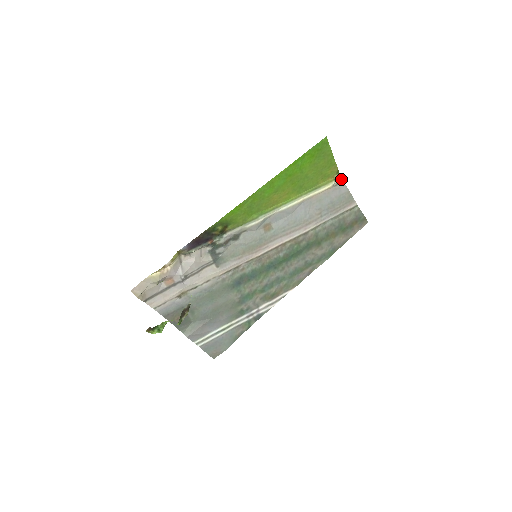
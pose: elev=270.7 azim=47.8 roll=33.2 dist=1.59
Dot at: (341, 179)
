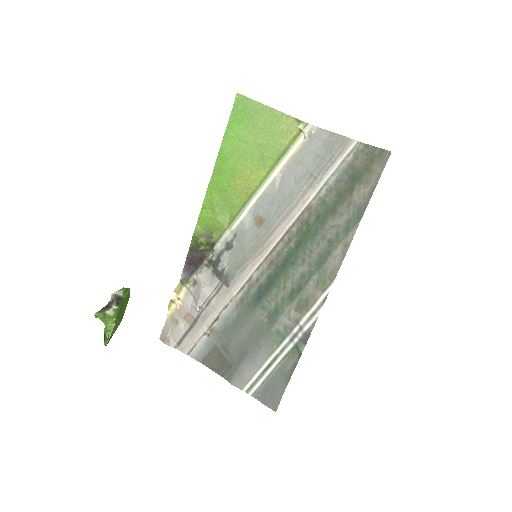
Dot at: (310, 126)
